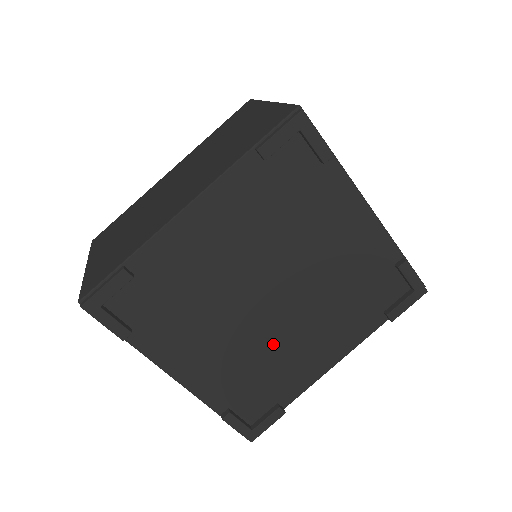
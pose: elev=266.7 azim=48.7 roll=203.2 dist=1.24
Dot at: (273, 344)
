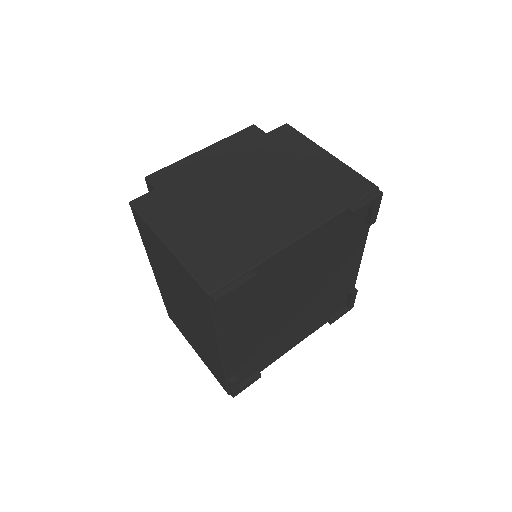
Dot at: (321, 297)
